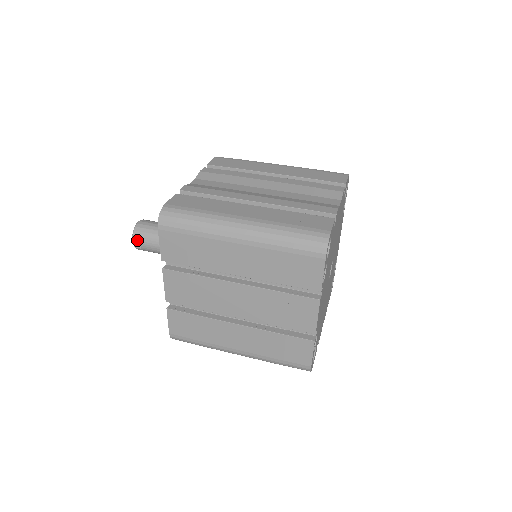
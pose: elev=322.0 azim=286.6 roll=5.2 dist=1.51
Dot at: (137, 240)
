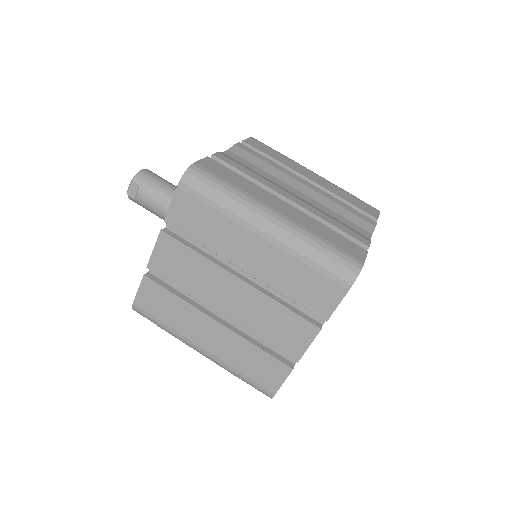
Dot at: (134, 188)
